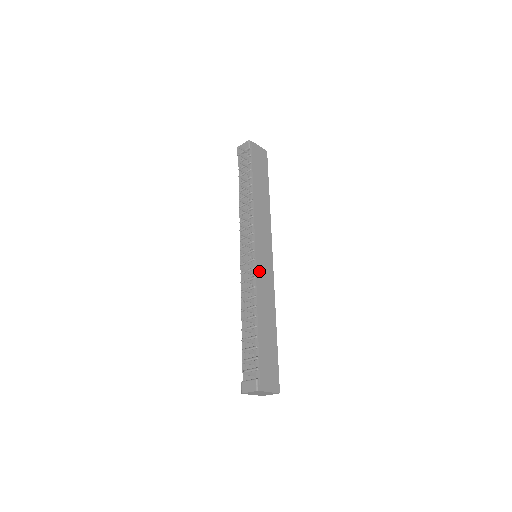
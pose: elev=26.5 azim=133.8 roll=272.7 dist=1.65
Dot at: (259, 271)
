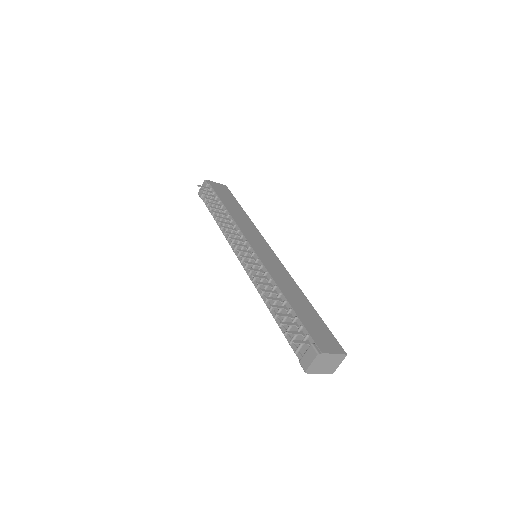
Dot at: (264, 260)
